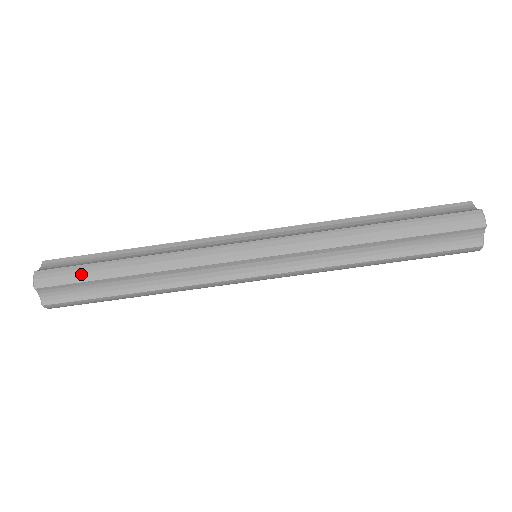
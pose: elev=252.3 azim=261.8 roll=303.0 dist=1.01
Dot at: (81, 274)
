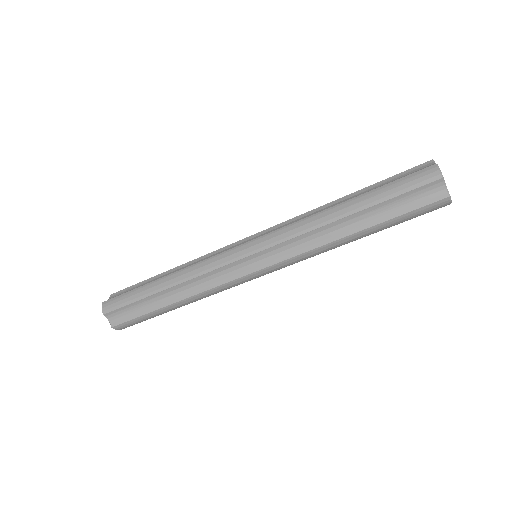
Dot at: (130, 297)
